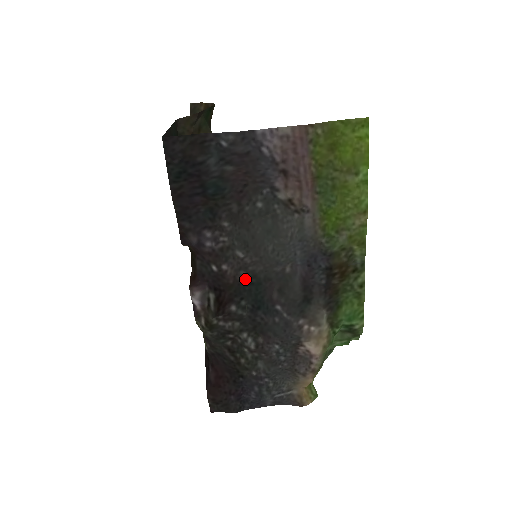
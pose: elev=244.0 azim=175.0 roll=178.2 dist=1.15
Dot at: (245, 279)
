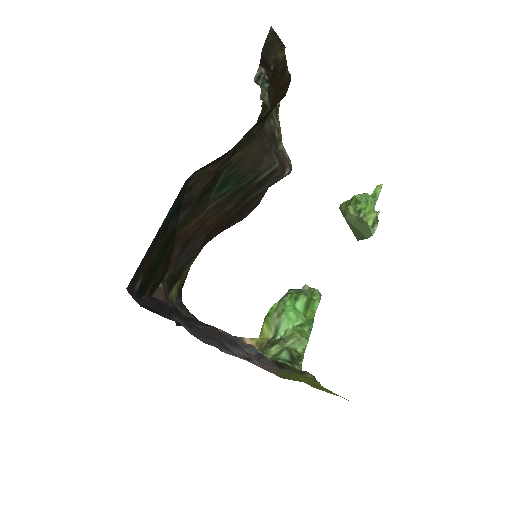
Dot at: occluded
